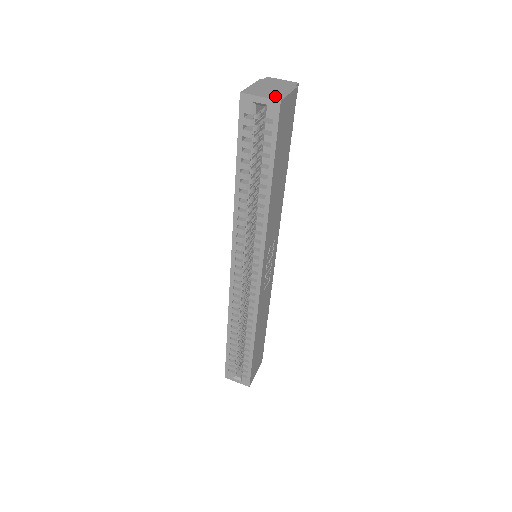
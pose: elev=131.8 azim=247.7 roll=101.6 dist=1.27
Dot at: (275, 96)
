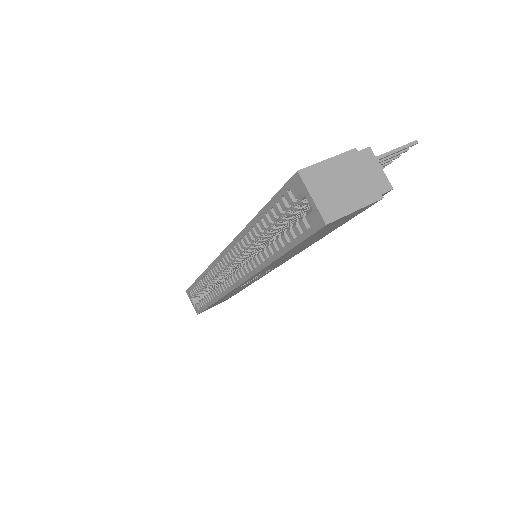
Dot at: (330, 208)
